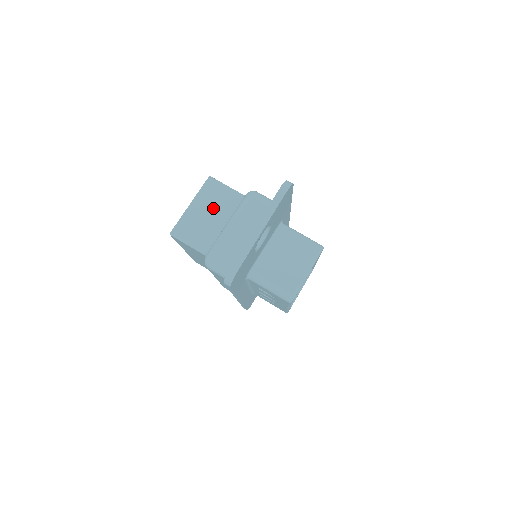
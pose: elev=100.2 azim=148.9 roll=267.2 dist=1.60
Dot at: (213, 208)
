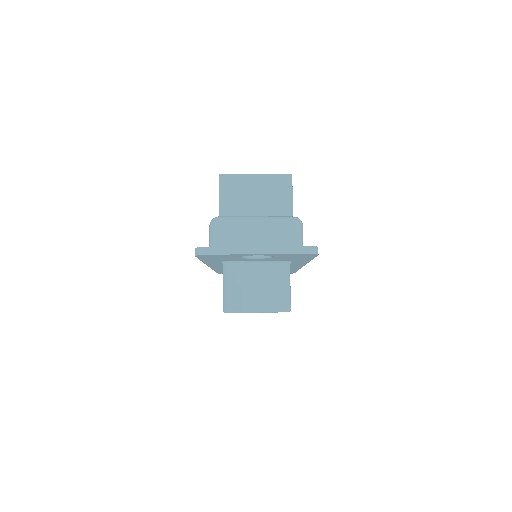
Dot at: (265, 196)
